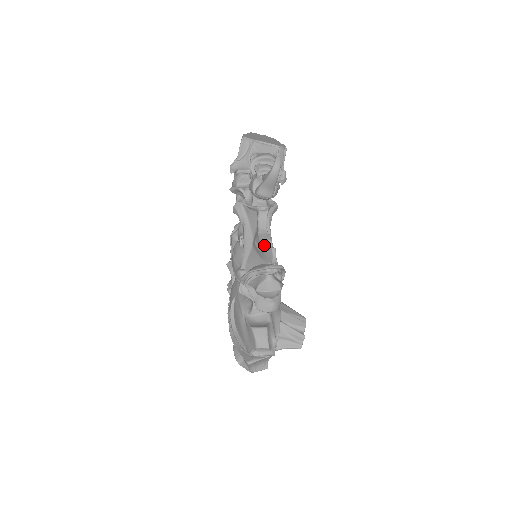
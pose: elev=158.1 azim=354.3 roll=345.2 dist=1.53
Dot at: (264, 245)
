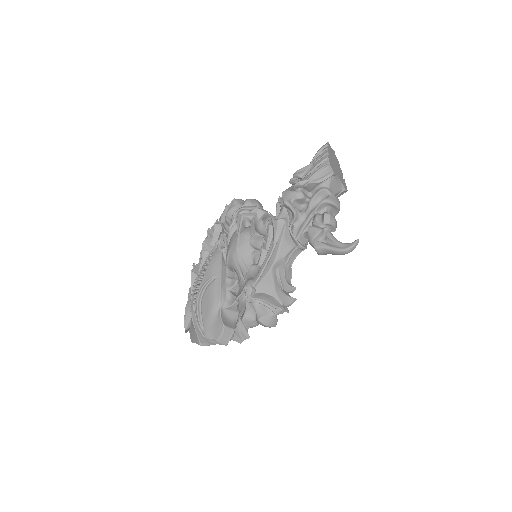
Dot at: (287, 286)
